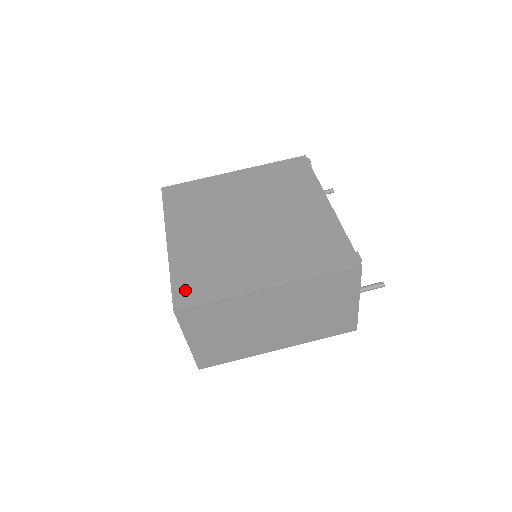
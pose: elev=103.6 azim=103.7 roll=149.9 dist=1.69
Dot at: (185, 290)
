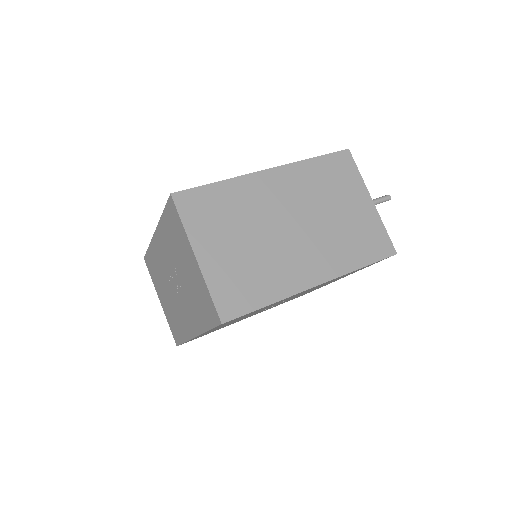
Dot at: occluded
